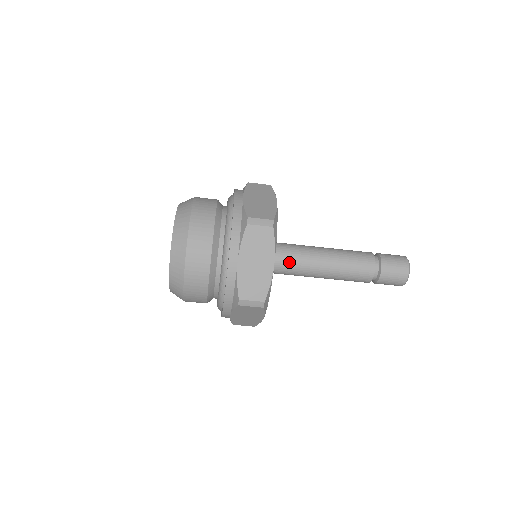
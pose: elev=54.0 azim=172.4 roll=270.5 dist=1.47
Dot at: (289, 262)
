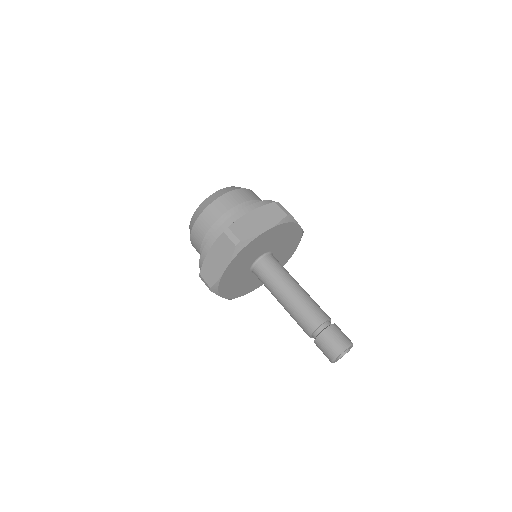
Dot at: (264, 277)
